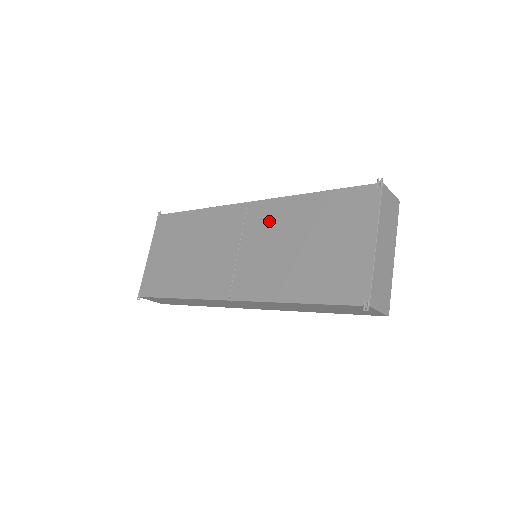
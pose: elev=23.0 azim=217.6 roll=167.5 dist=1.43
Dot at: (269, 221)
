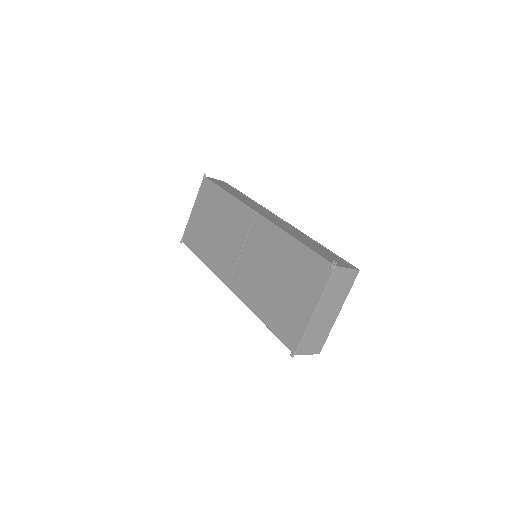
Dot at: (264, 241)
